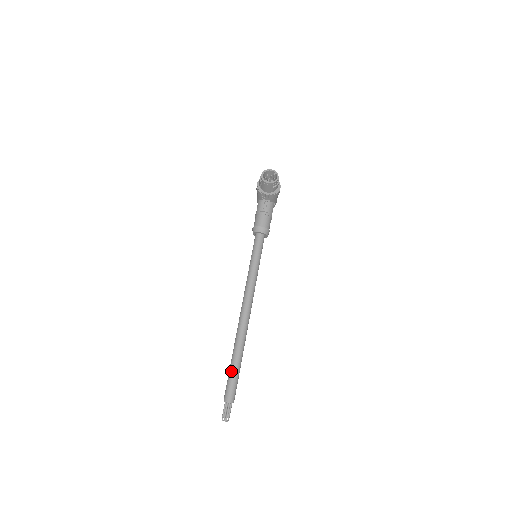
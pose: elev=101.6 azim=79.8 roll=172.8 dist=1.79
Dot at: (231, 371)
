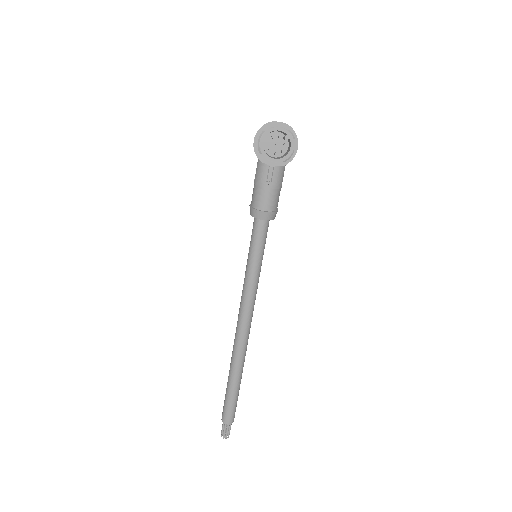
Dot at: (228, 395)
